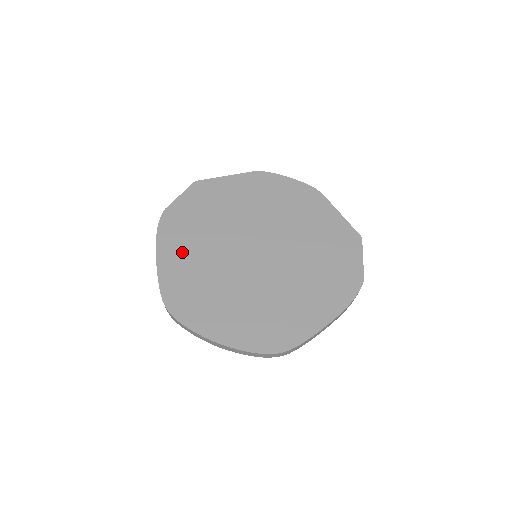
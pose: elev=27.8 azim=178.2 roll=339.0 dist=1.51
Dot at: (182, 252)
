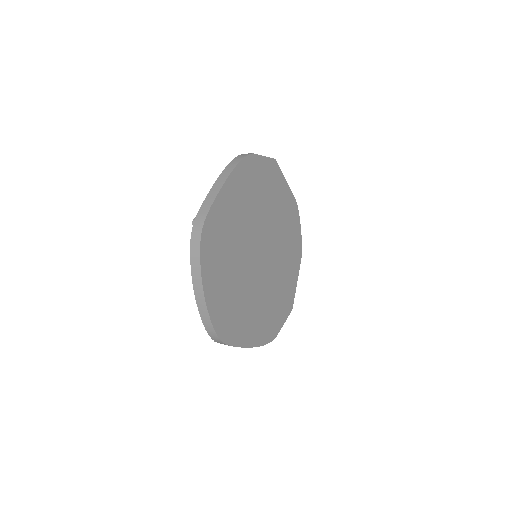
Dot at: (237, 200)
